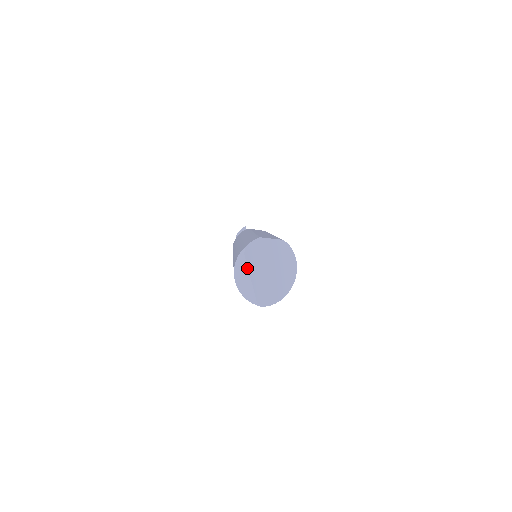
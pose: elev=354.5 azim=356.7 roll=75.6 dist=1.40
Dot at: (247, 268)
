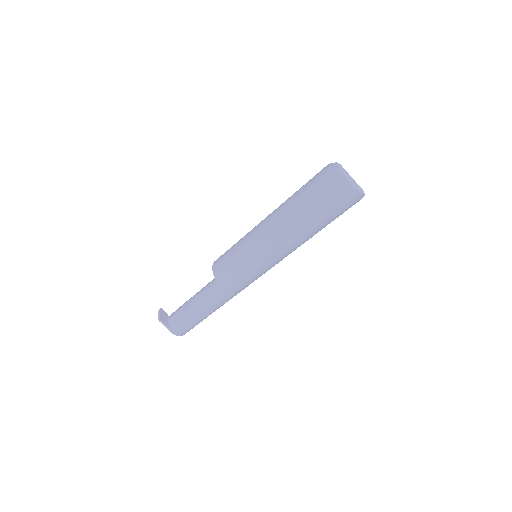
Dot at: (348, 173)
